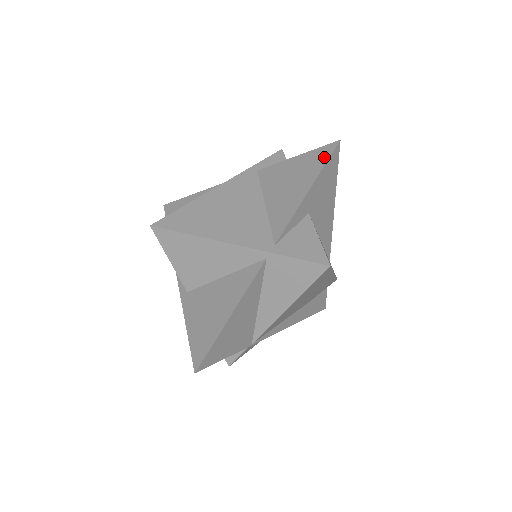
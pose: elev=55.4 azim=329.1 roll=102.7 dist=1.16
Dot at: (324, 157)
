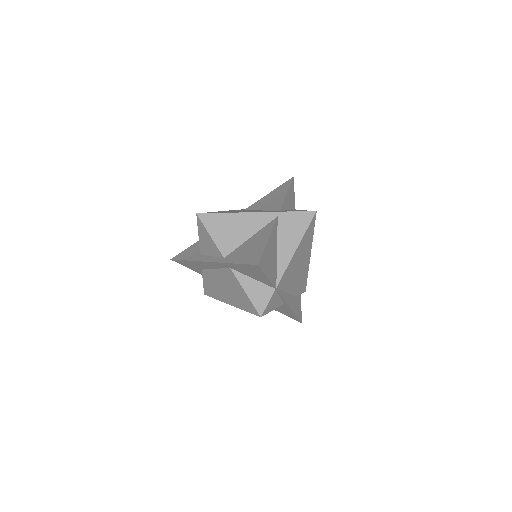
Dot at: (288, 183)
